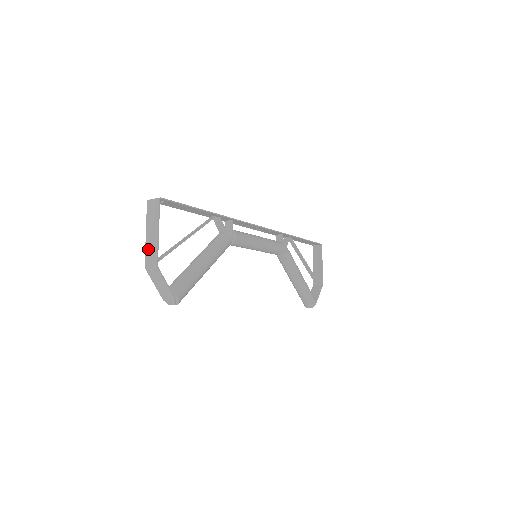
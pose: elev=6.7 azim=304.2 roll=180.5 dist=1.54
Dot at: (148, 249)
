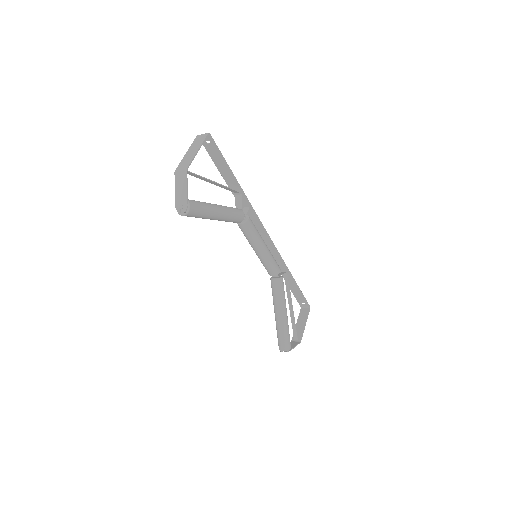
Dot at: (184, 160)
